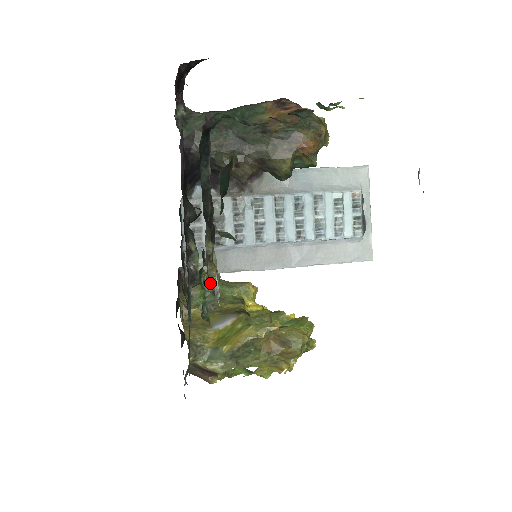
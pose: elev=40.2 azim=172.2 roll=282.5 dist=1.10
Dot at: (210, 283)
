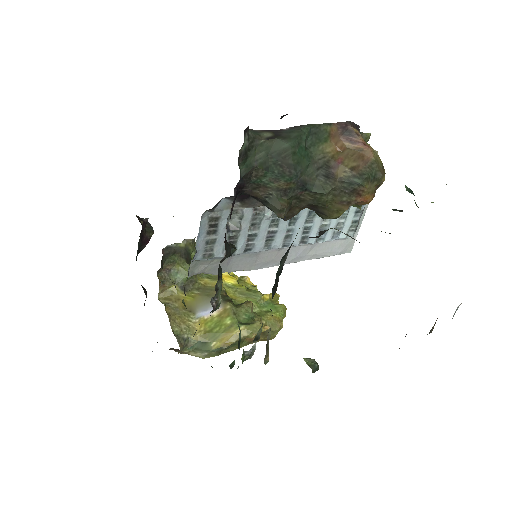
Dot at: (187, 253)
